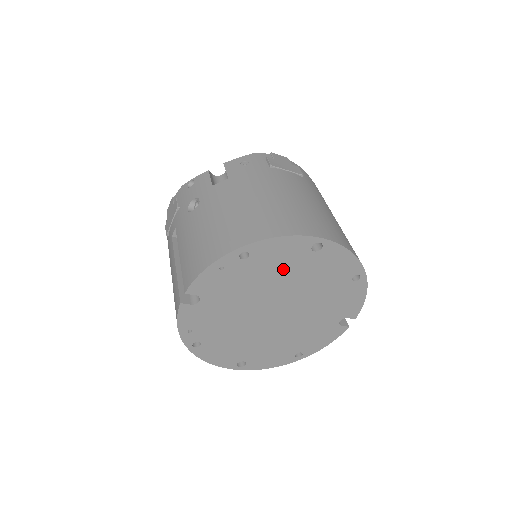
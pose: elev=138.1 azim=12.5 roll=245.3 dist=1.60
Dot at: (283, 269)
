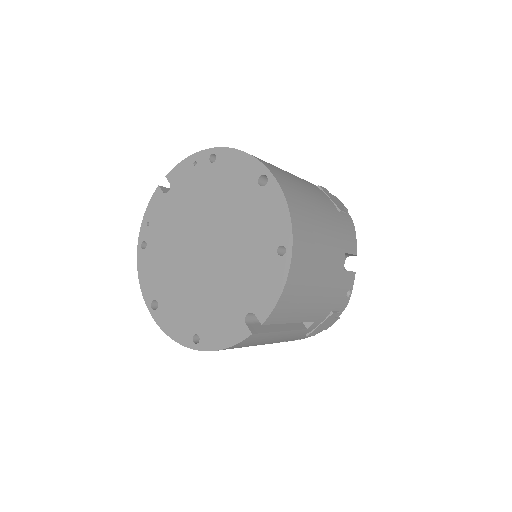
Dot at: (230, 193)
